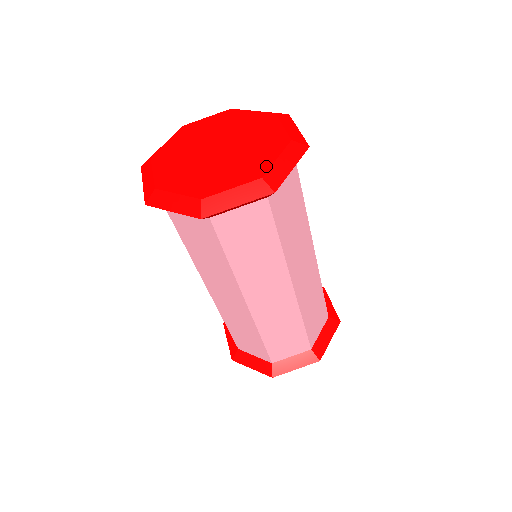
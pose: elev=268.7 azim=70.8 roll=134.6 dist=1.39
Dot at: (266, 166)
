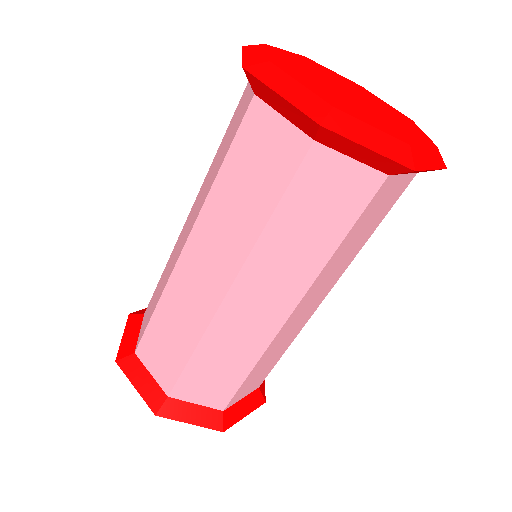
Dot at: (413, 141)
